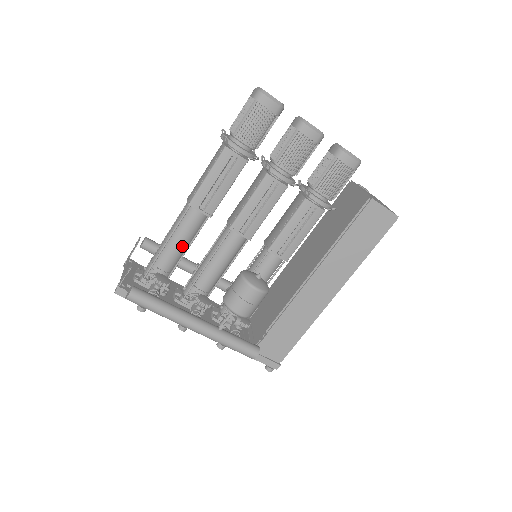
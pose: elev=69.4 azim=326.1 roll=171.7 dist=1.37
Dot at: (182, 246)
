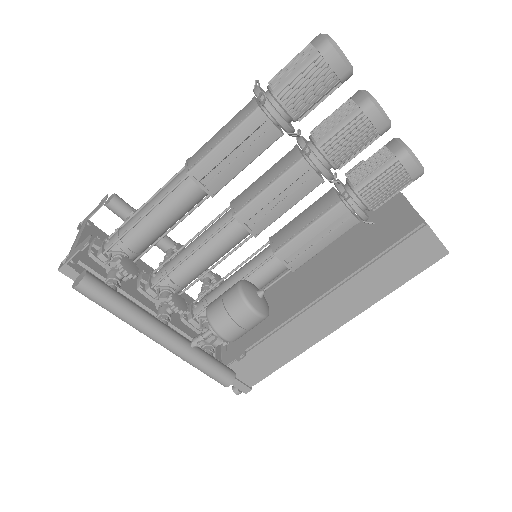
Dot at: (164, 225)
